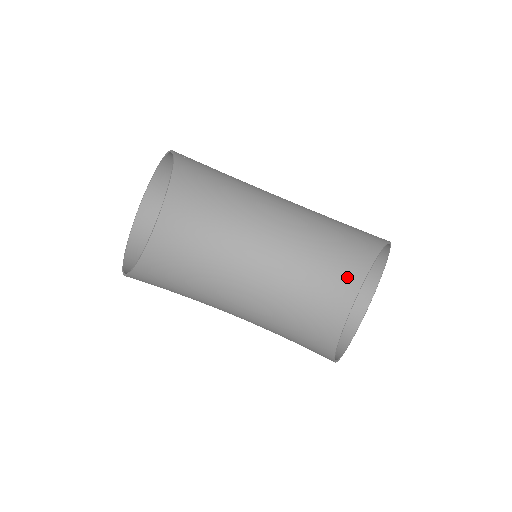
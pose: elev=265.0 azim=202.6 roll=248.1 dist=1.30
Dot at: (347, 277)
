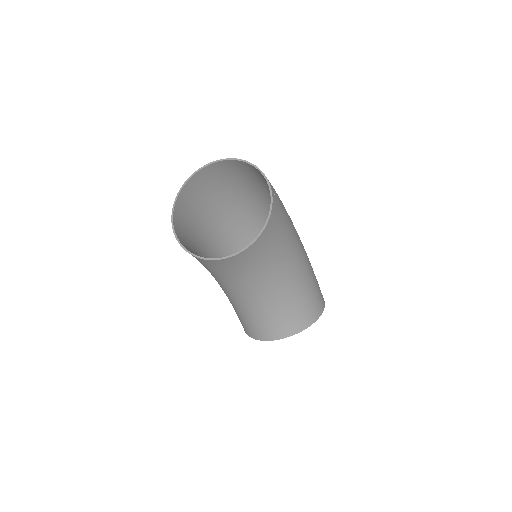
Dot at: (290, 327)
